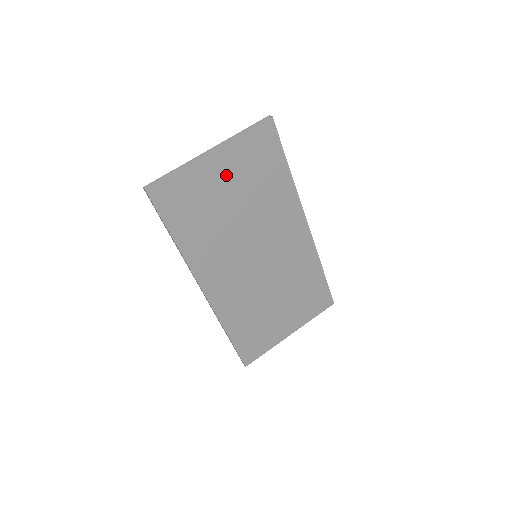
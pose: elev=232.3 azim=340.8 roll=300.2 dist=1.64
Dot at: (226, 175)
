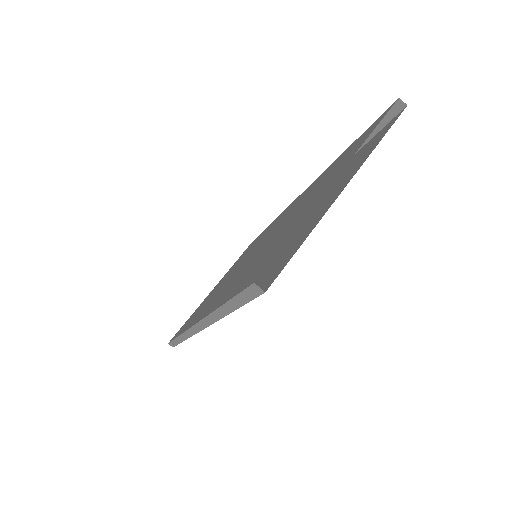
Dot at: (324, 202)
